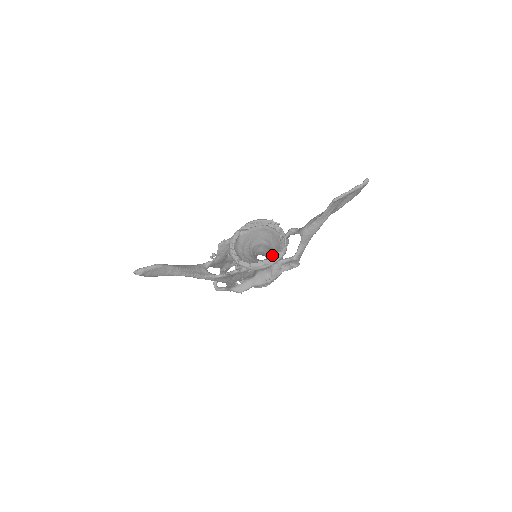
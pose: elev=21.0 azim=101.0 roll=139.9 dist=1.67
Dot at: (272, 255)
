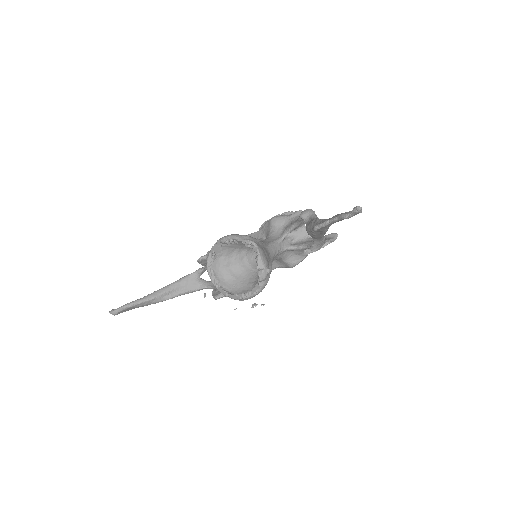
Dot at: occluded
